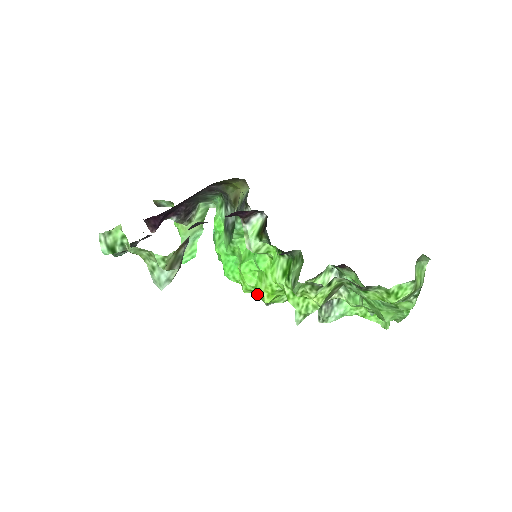
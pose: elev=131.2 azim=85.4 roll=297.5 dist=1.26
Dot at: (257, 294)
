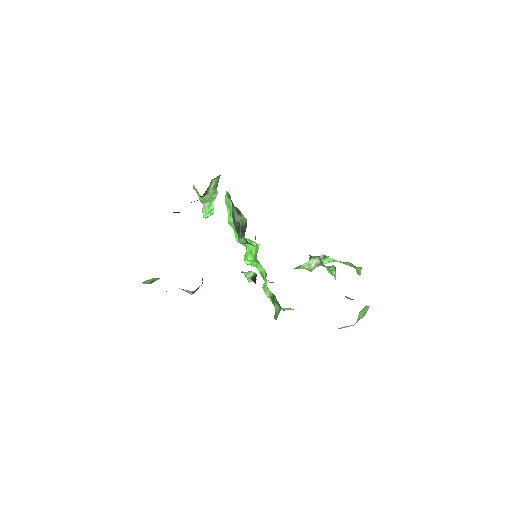
Dot at: occluded
